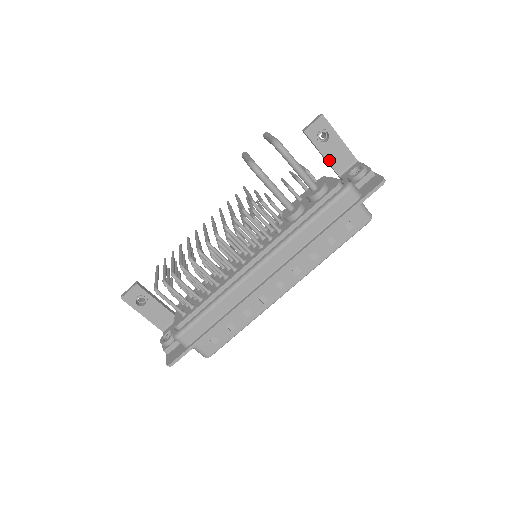
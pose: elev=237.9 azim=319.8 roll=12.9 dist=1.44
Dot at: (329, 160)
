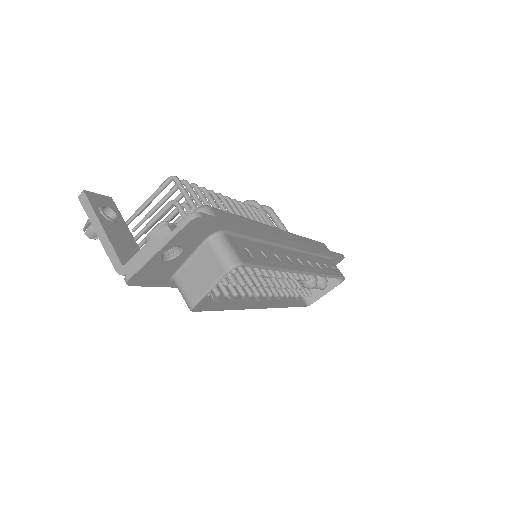
Dot at: occluded
